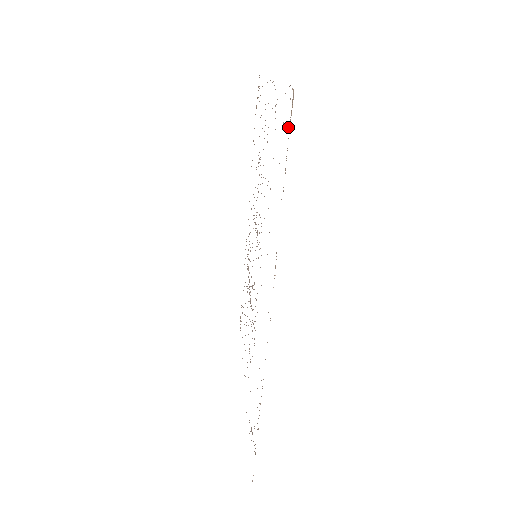
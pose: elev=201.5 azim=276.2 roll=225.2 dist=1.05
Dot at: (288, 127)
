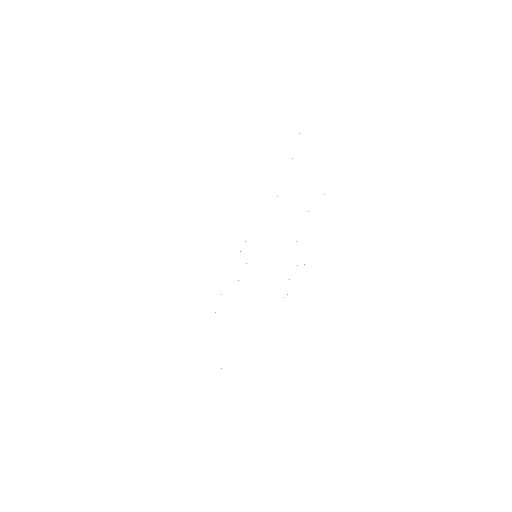
Dot at: occluded
